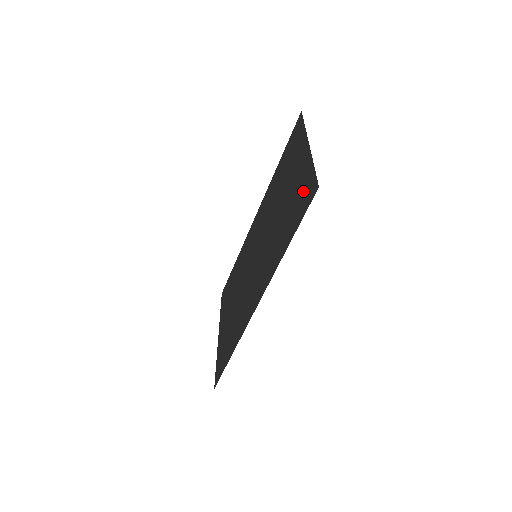
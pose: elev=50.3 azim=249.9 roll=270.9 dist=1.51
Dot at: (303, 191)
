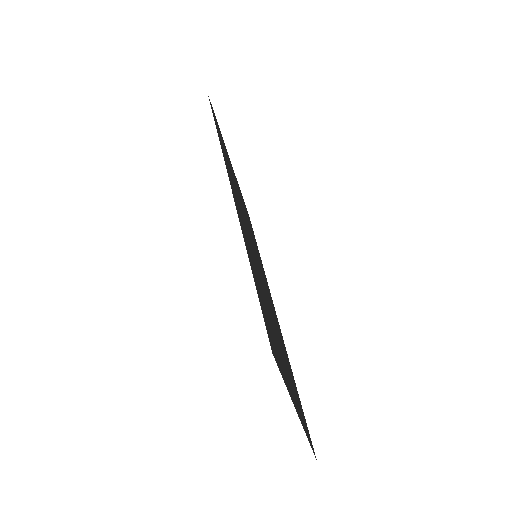
Dot at: (220, 133)
